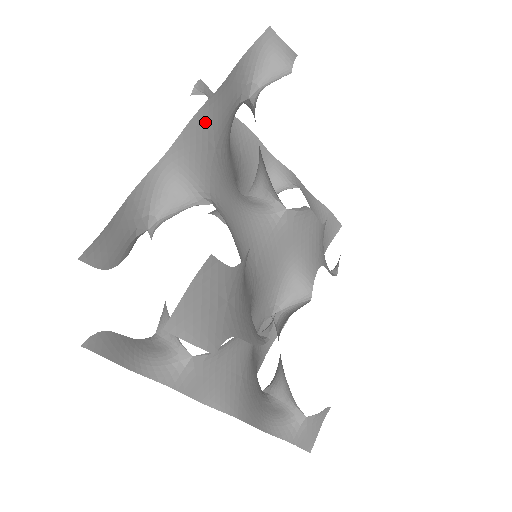
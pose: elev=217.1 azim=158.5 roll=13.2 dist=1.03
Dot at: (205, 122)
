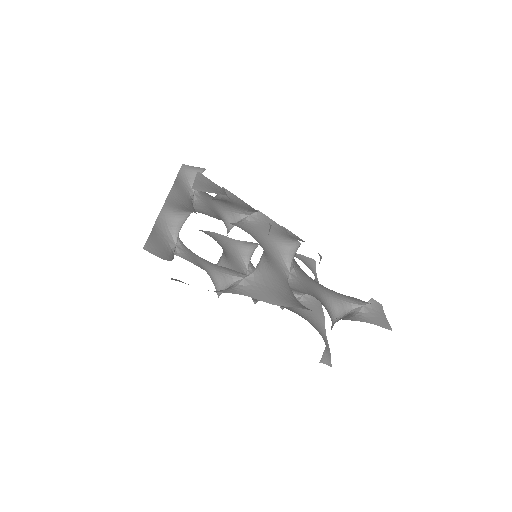
Dot at: (176, 199)
